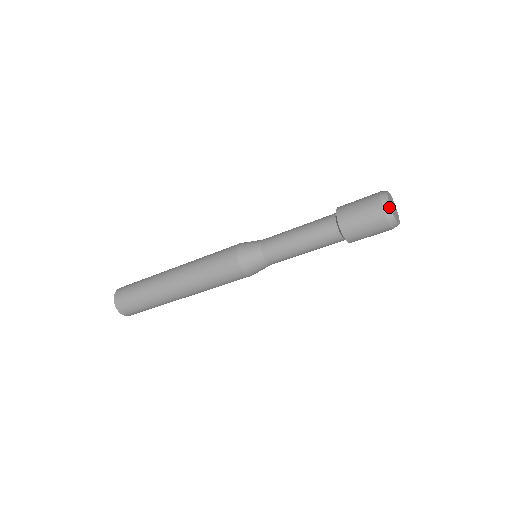
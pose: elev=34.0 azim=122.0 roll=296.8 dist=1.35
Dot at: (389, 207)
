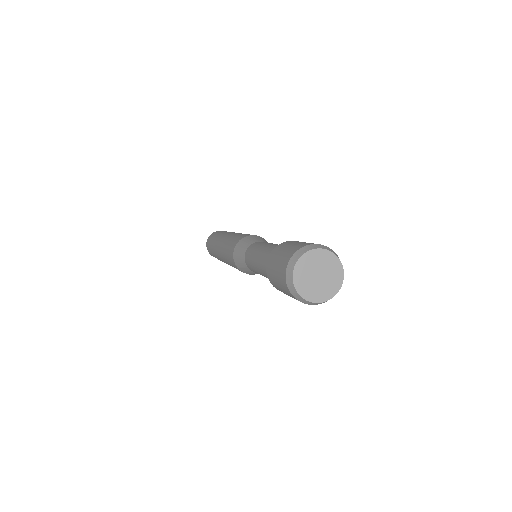
Dot at: (292, 267)
